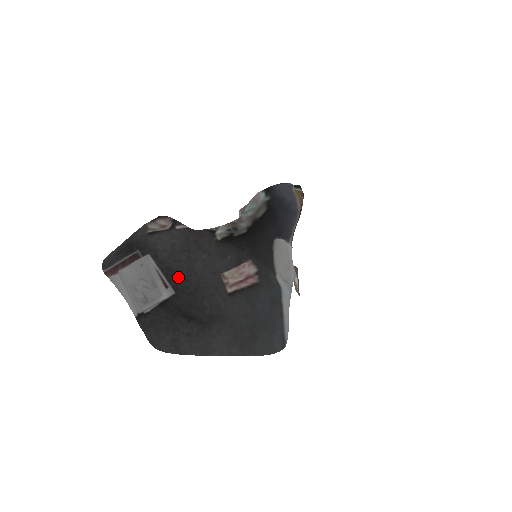
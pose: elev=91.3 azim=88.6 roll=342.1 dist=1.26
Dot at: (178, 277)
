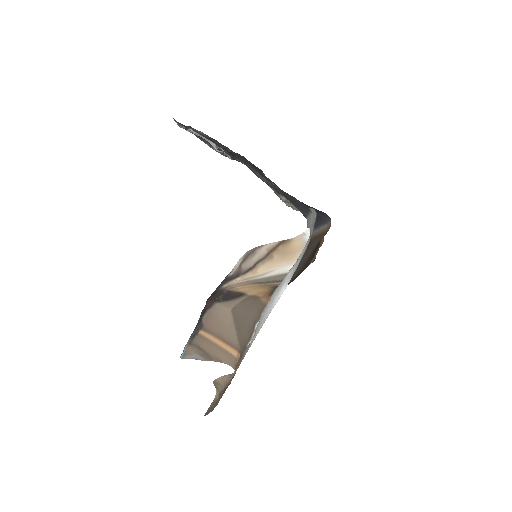
Dot at: occluded
